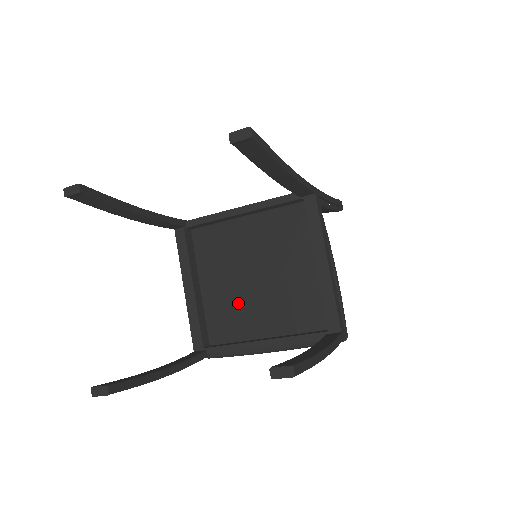
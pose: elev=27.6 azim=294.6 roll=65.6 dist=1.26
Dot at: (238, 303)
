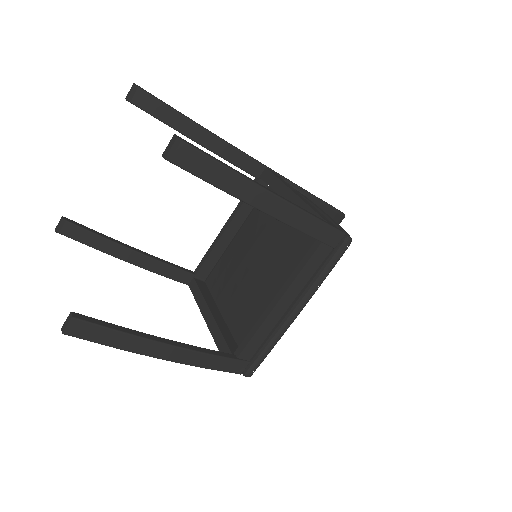
Dot at: (252, 297)
